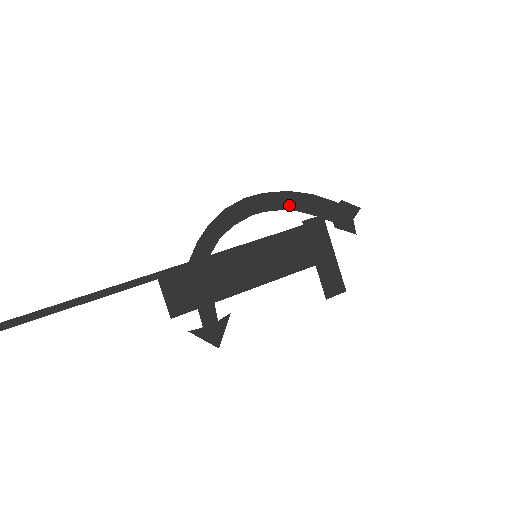
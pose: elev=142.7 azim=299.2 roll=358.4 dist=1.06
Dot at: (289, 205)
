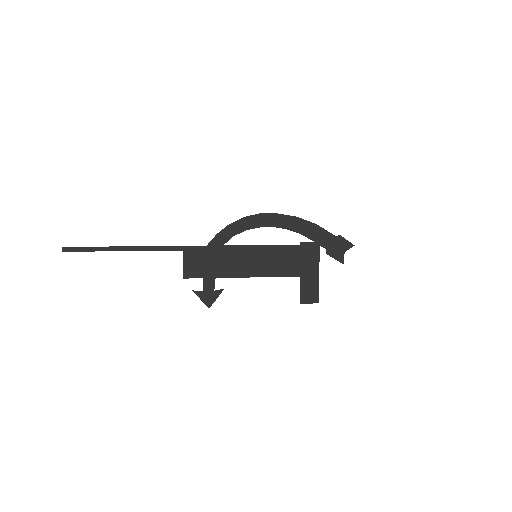
Dot at: (294, 227)
